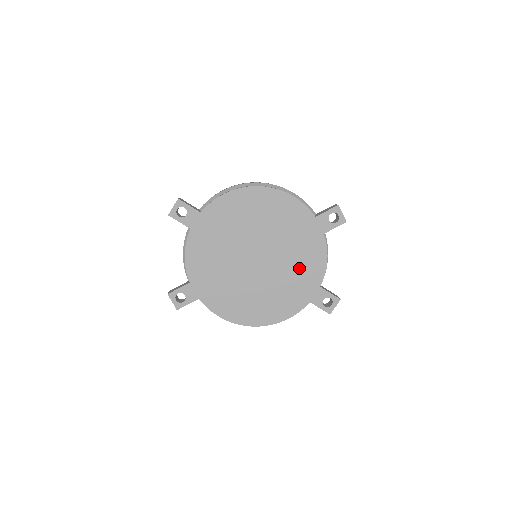
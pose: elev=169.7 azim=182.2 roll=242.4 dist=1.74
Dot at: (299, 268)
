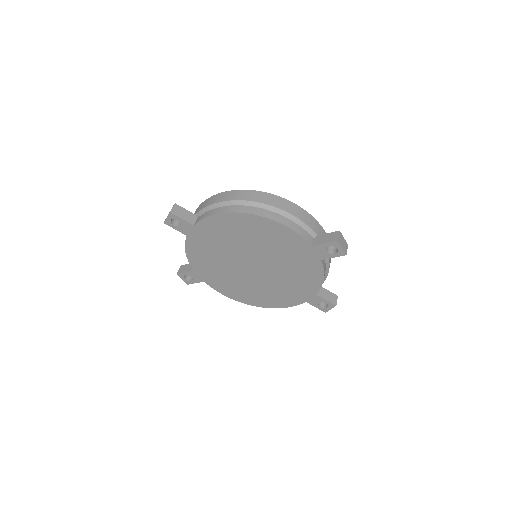
Dot at: (295, 279)
